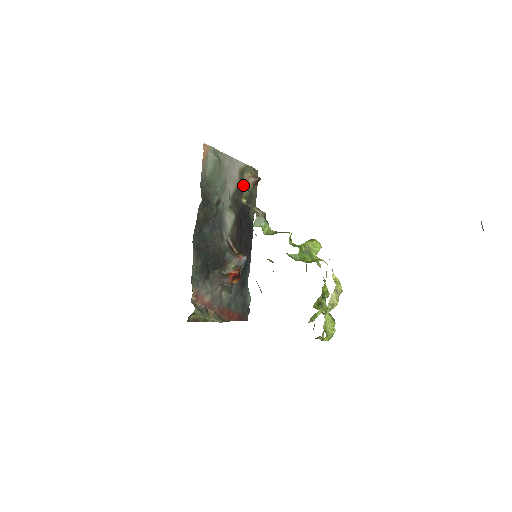
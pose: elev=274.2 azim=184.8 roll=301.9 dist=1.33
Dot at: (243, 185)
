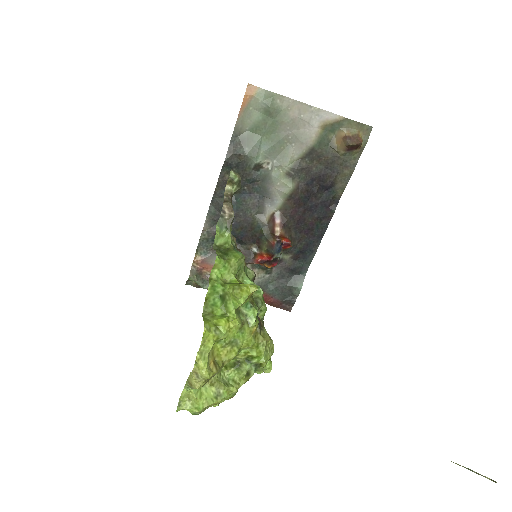
Dot at: (328, 147)
